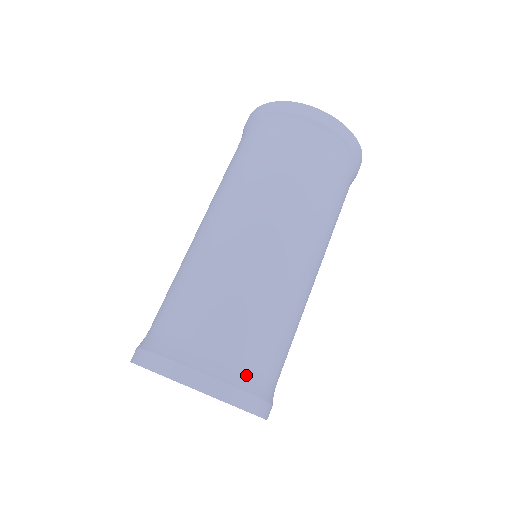
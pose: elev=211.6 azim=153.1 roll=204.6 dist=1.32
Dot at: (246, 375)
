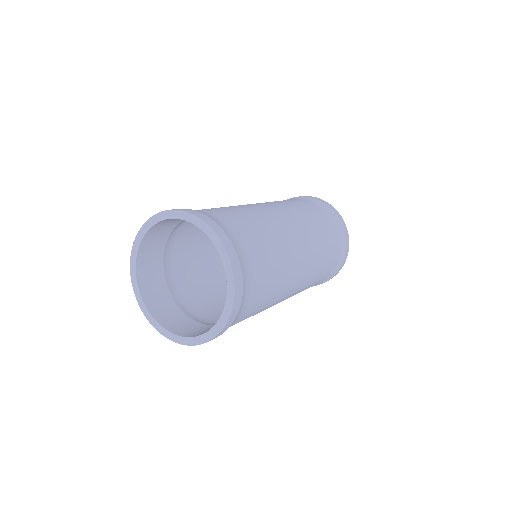
Dot at: (233, 235)
